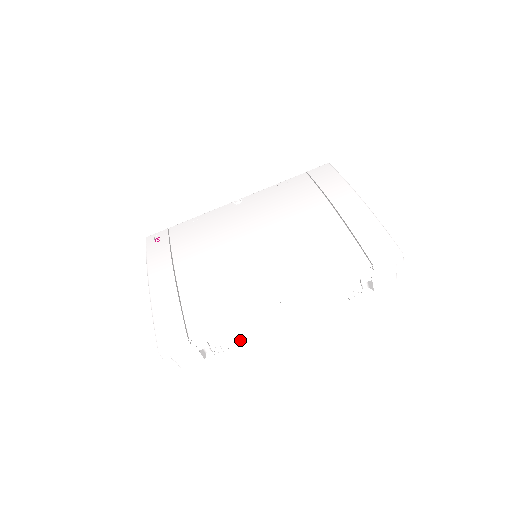
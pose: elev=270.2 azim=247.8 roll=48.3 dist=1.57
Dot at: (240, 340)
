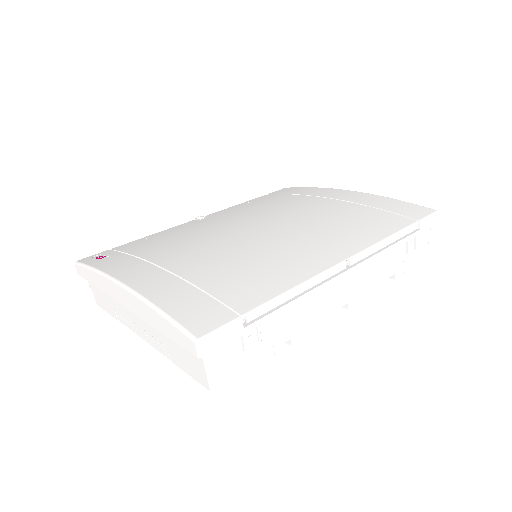
Dot at: (292, 334)
